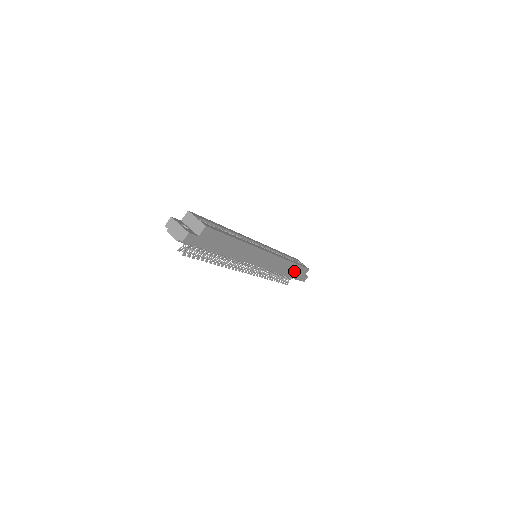
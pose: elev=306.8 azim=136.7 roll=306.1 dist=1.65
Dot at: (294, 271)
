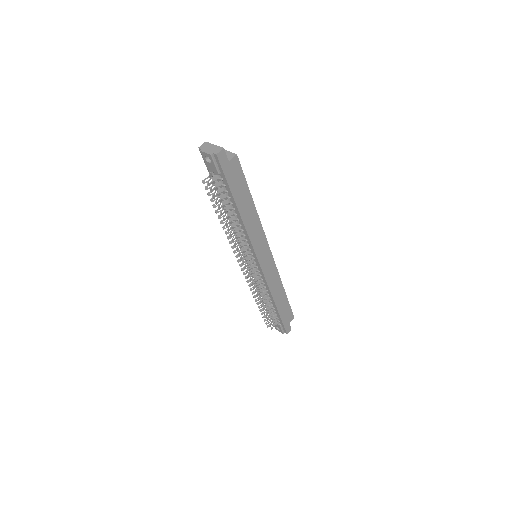
Dot at: (283, 306)
